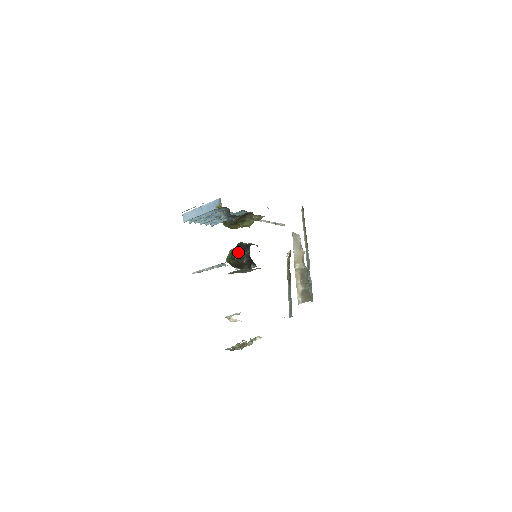
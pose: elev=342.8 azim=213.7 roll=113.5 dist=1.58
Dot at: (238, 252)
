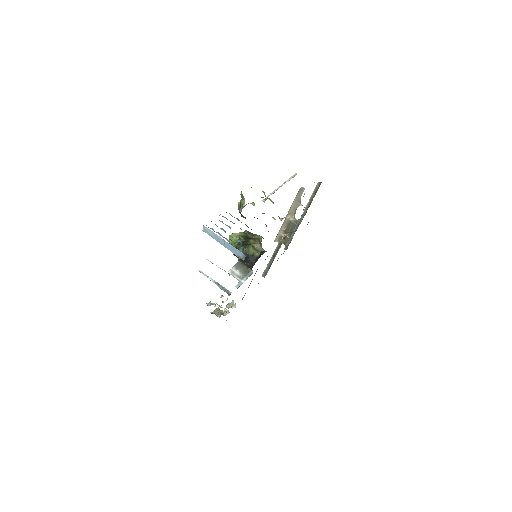
Dot at: (242, 261)
